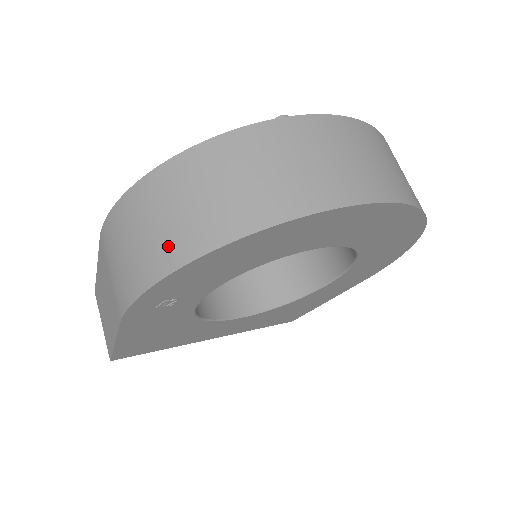
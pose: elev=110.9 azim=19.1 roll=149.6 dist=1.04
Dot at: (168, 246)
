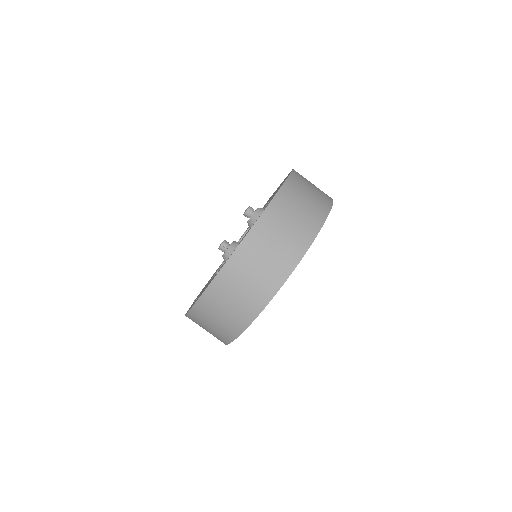
Dot at: (223, 334)
